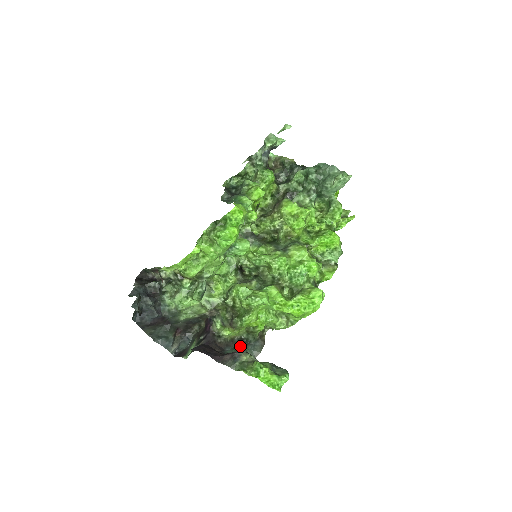
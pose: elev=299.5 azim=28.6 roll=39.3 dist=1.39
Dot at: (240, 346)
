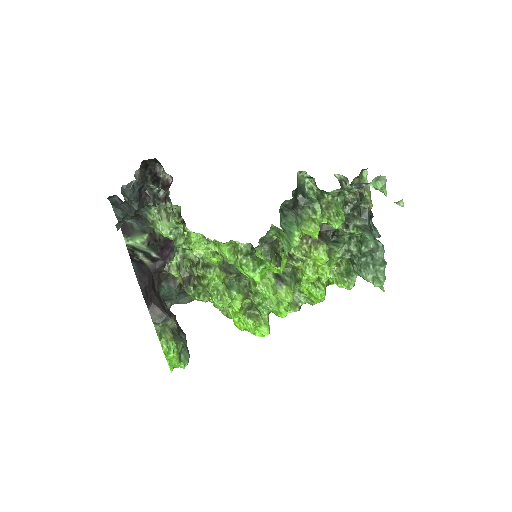
Dot at: (176, 291)
